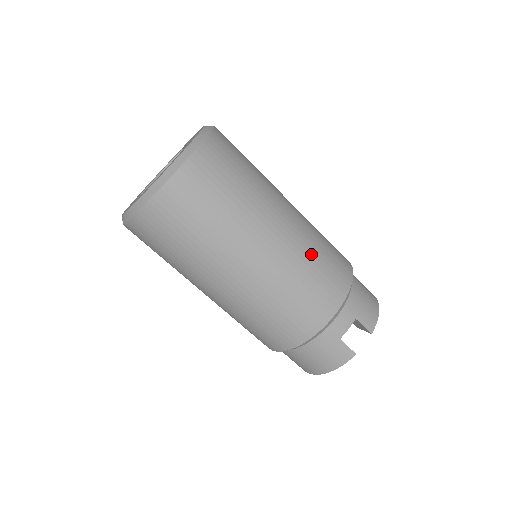
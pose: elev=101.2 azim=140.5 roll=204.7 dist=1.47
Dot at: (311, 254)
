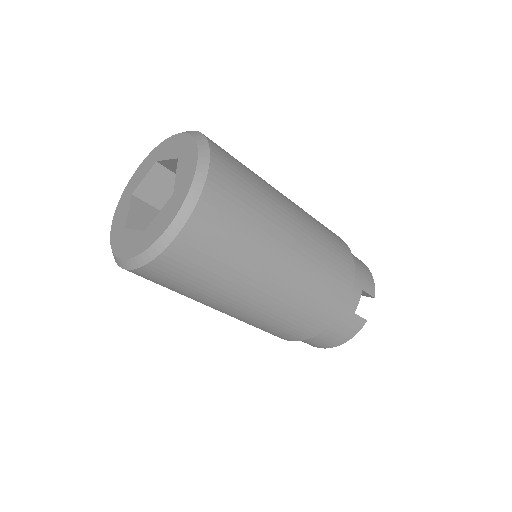
Dot at: (322, 244)
